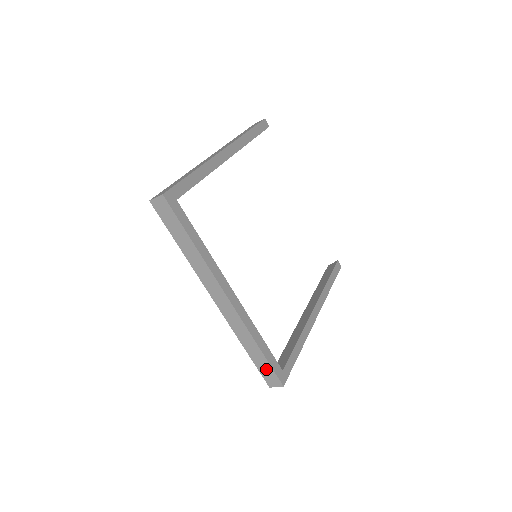
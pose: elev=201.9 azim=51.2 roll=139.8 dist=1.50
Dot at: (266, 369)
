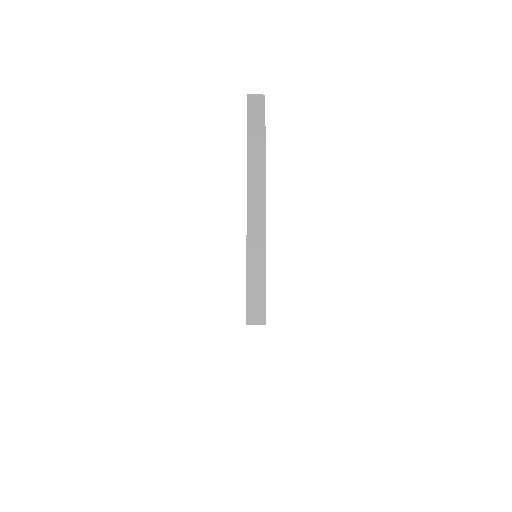
Dot at: occluded
